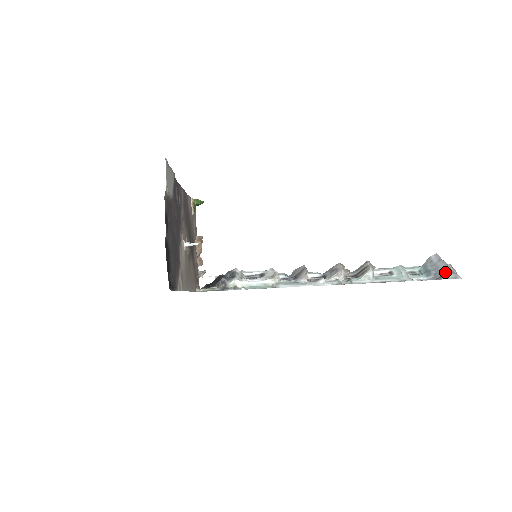
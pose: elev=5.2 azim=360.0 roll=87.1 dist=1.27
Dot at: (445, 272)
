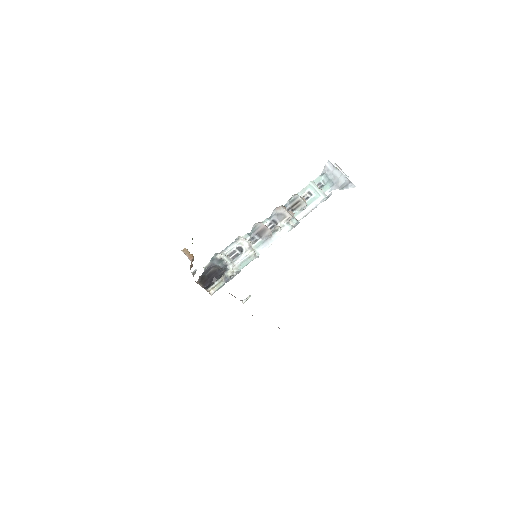
Dot at: (344, 181)
